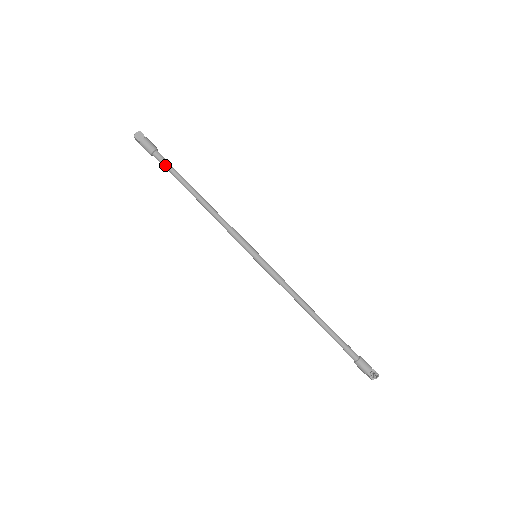
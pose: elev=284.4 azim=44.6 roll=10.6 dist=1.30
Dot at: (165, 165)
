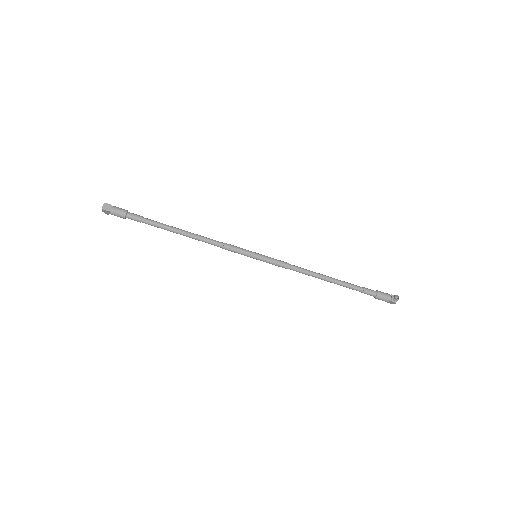
Dot at: (142, 220)
